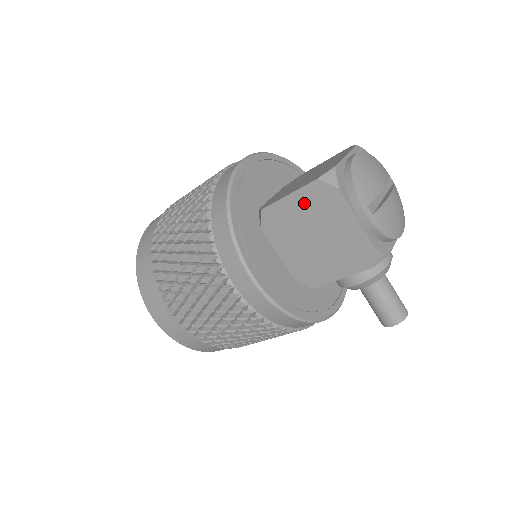
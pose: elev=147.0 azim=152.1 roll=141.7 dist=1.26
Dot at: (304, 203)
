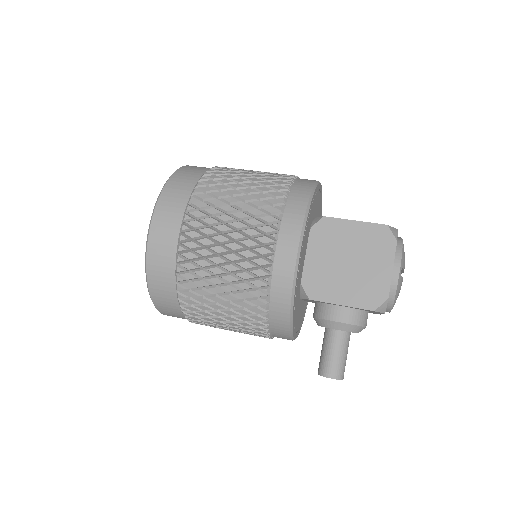
Dot at: (363, 234)
